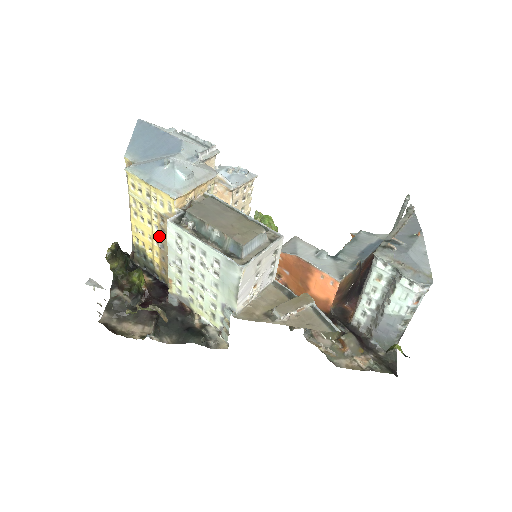
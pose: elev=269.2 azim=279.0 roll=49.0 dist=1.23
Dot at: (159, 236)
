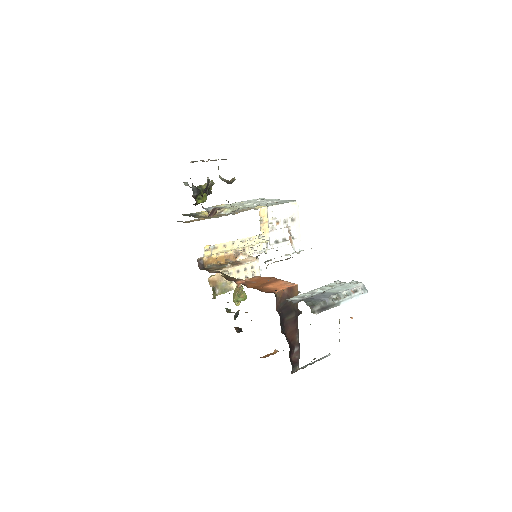
Dot at: occluded
